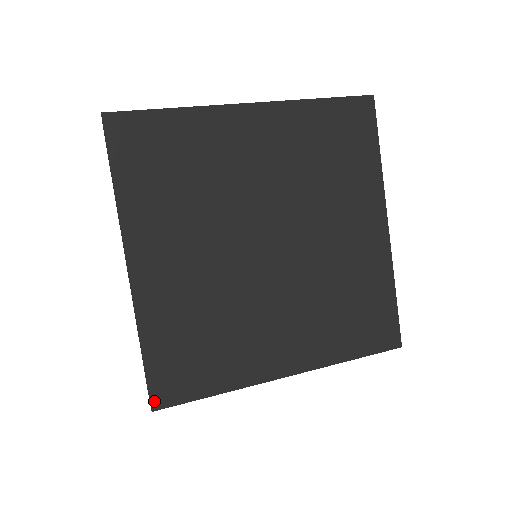
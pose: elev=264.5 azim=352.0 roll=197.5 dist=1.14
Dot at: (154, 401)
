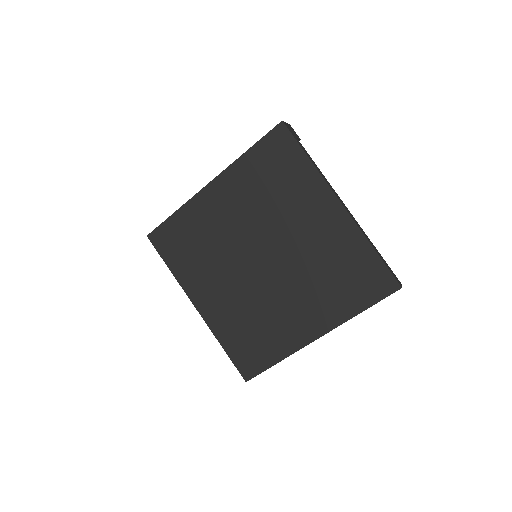
Dot at: (152, 234)
